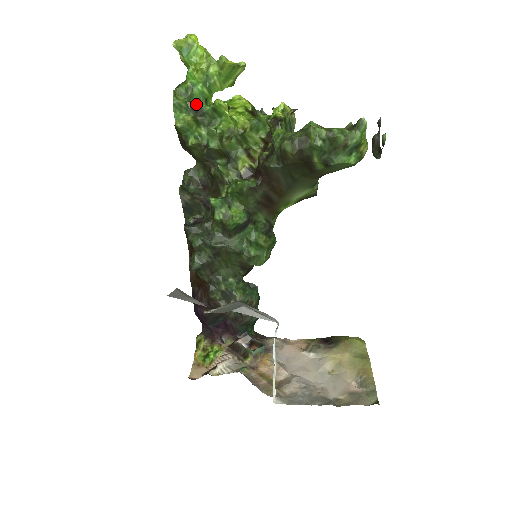
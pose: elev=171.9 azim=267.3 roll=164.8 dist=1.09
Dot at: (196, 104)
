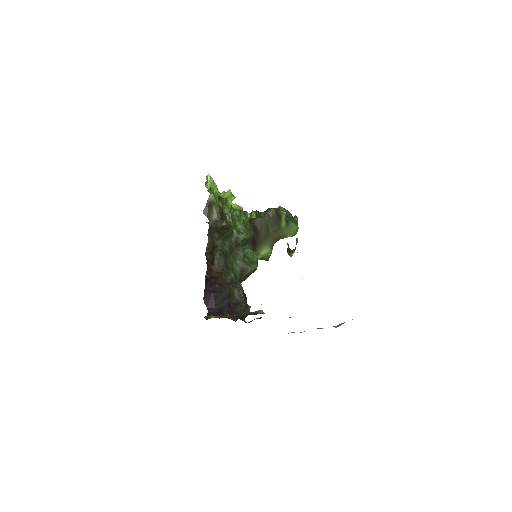
Dot at: occluded
